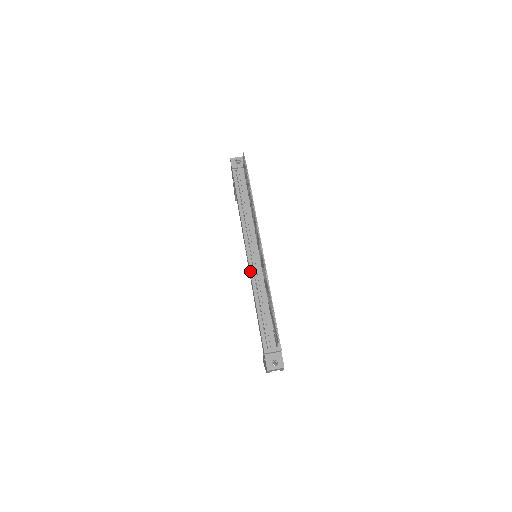
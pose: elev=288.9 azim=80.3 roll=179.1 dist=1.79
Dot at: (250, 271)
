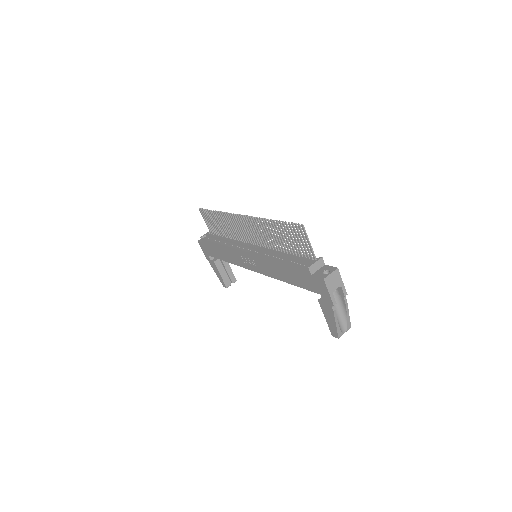
Dot at: (255, 254)
